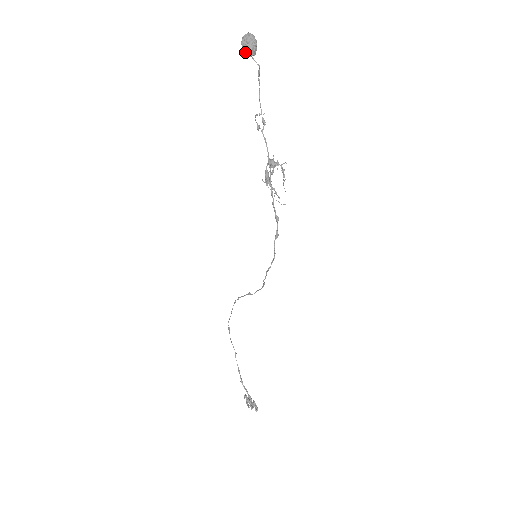
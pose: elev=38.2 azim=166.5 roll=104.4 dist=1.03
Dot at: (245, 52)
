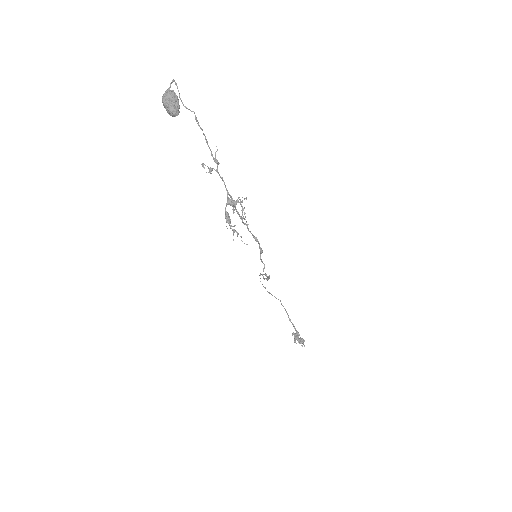
Dot at: (168, 113)
